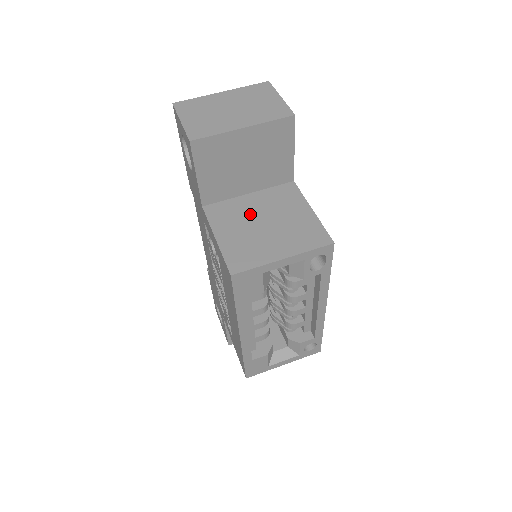
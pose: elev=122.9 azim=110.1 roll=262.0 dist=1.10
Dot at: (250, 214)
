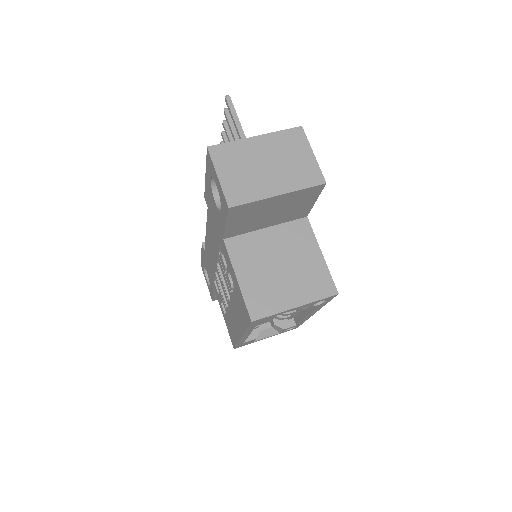
Dot at: (267, 253)
